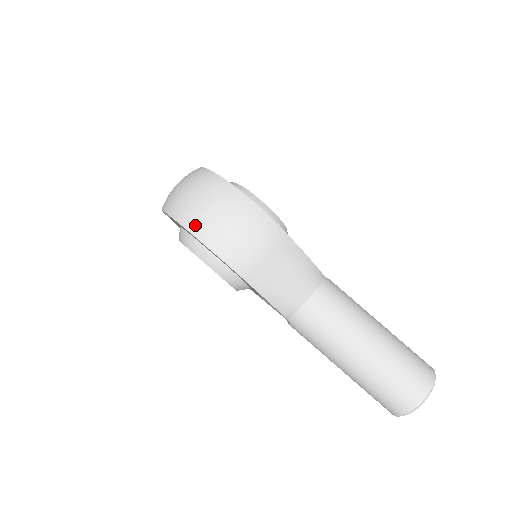
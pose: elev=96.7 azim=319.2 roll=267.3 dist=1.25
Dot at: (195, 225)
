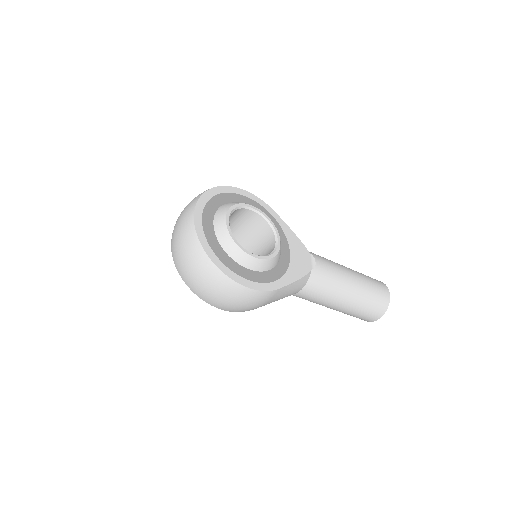
Dot at: (206, 300)
